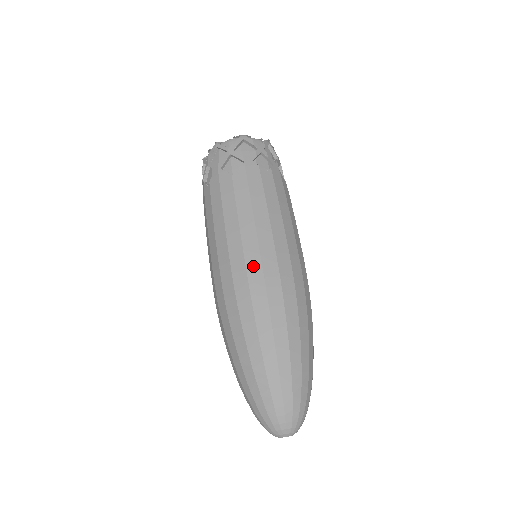
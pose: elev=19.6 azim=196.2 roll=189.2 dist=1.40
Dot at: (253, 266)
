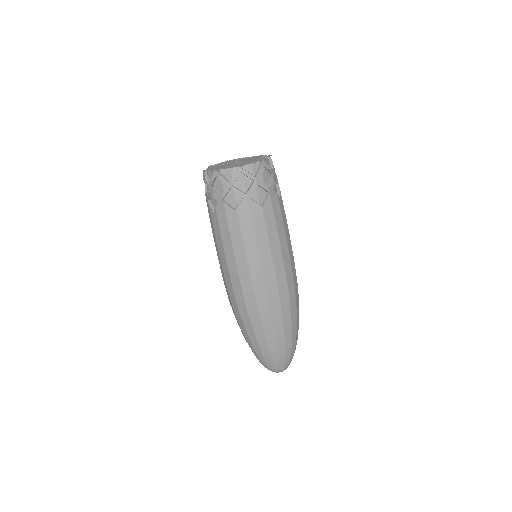
Dot at: (282, 284)
